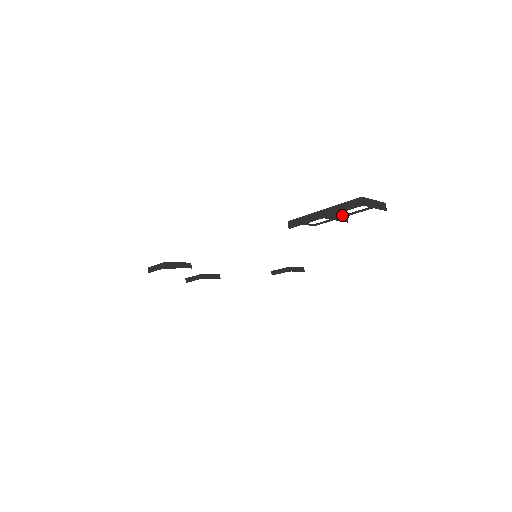
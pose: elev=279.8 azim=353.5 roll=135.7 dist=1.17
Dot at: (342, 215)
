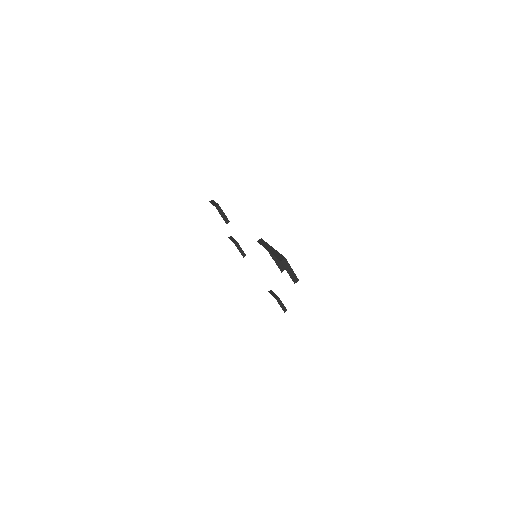
Dot at: (282, 265)
